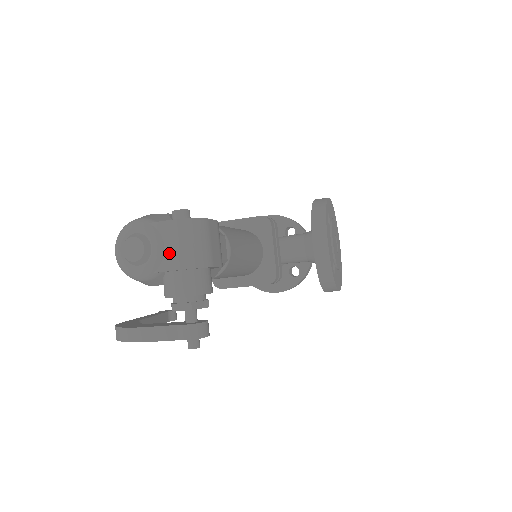
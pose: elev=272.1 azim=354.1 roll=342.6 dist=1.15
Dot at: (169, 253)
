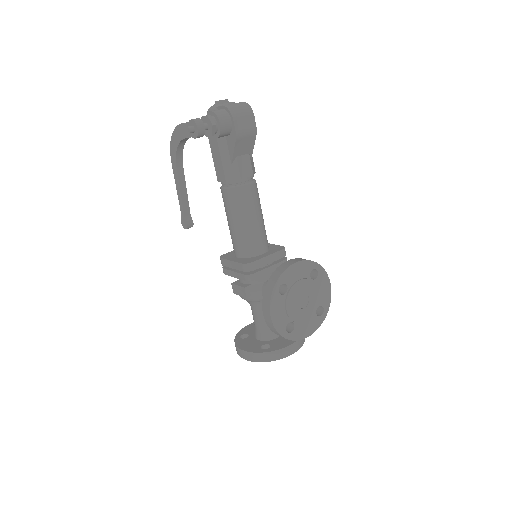
Dot at: (228, 104)
